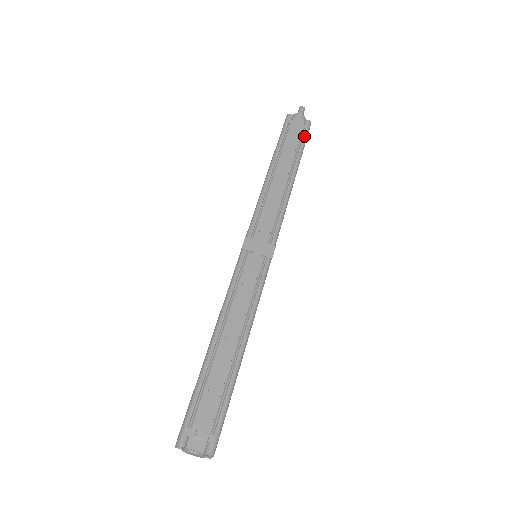
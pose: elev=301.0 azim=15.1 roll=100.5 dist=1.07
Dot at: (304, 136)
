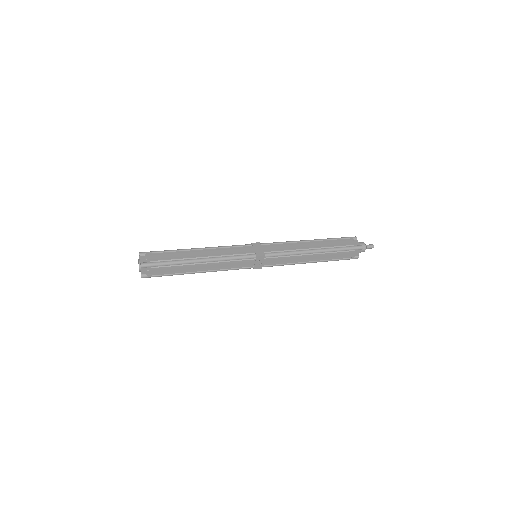
Dot at: (348, 247)
